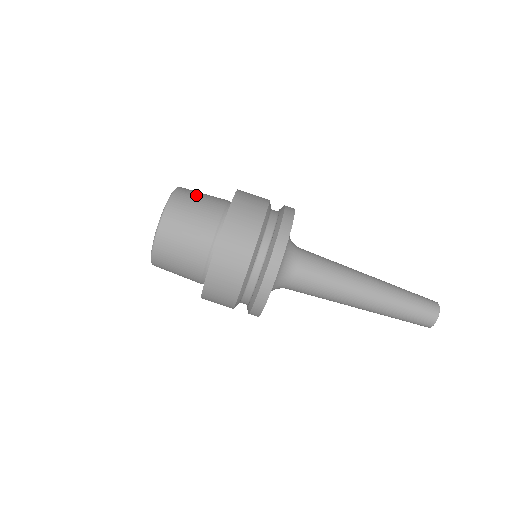
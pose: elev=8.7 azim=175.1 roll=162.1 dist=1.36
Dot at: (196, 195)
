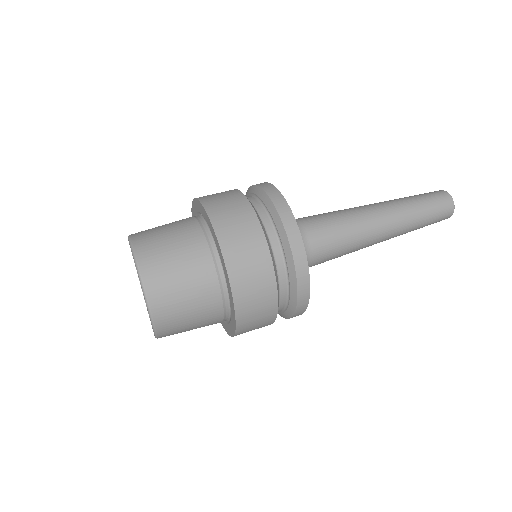
Dot at: (159, 236)
